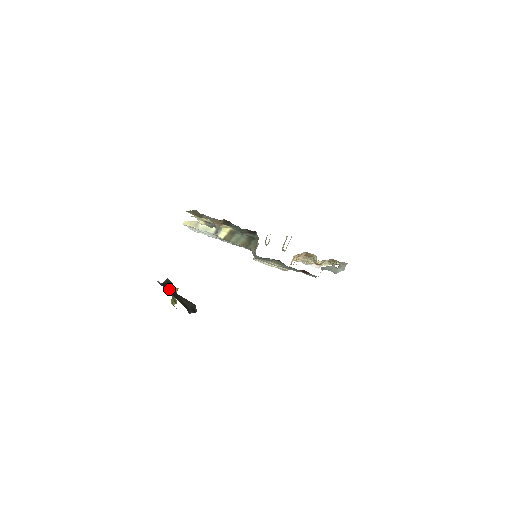
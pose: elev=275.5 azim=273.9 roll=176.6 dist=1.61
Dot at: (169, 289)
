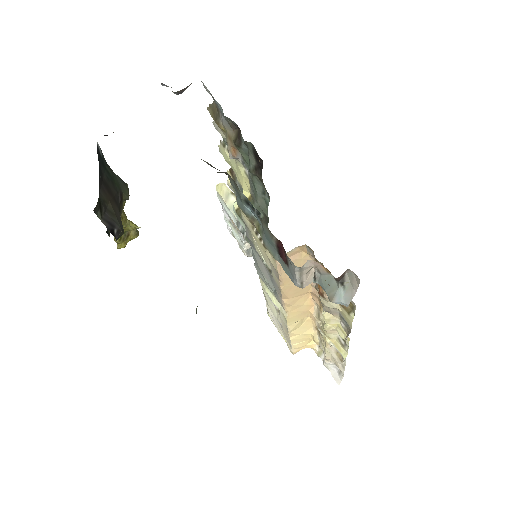
Dot at: (109, 179)
